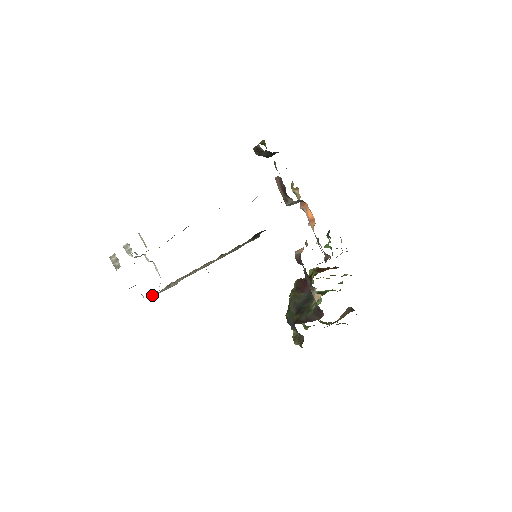
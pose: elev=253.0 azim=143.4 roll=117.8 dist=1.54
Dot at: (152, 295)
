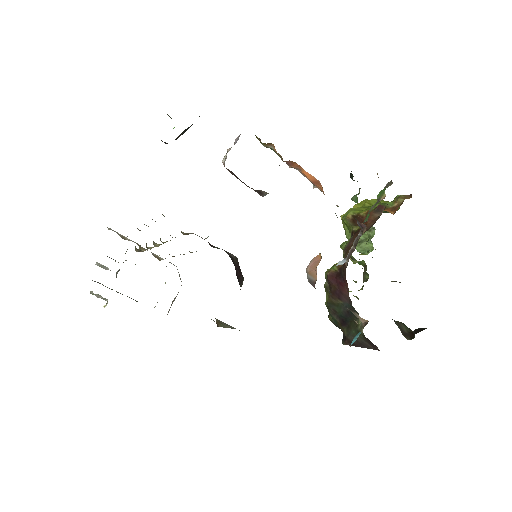
Dot at: occluded
